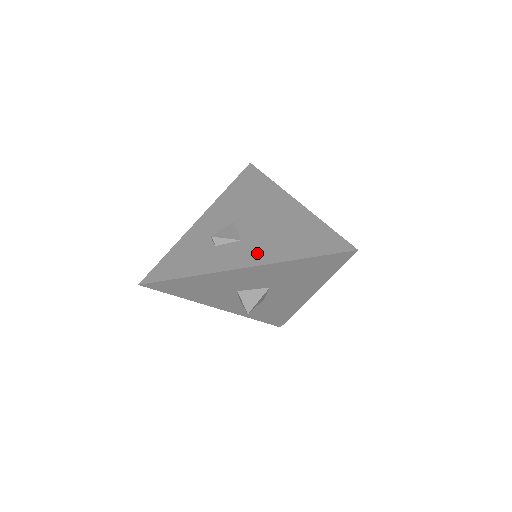
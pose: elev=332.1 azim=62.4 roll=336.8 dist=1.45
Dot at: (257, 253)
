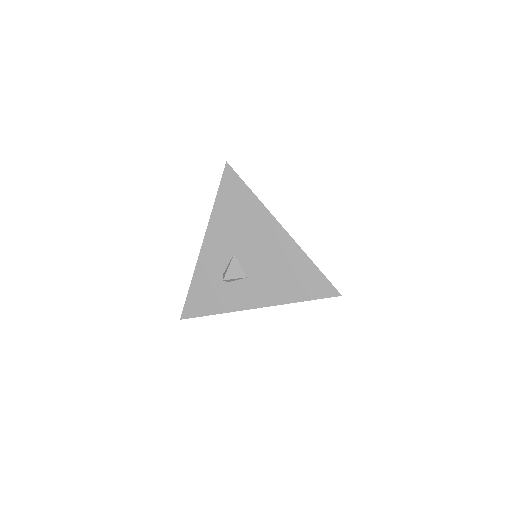
Dot at: (264, 293)
